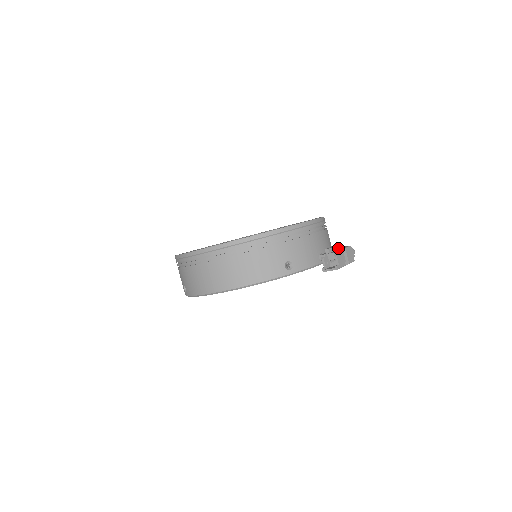
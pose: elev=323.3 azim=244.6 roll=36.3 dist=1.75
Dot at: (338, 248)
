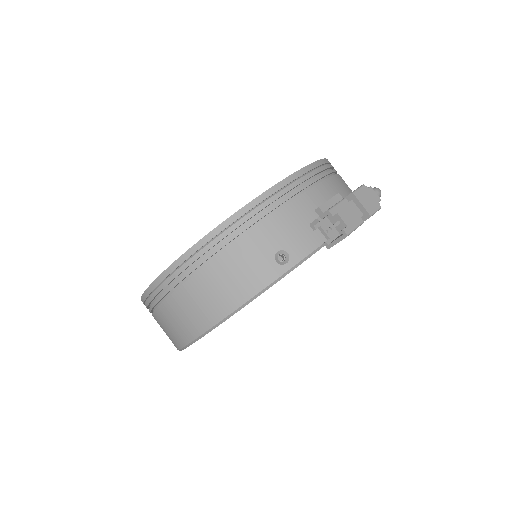
Dot at: (341, 198)
